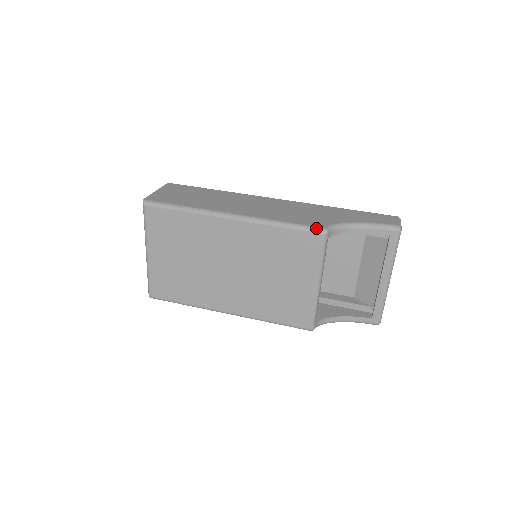
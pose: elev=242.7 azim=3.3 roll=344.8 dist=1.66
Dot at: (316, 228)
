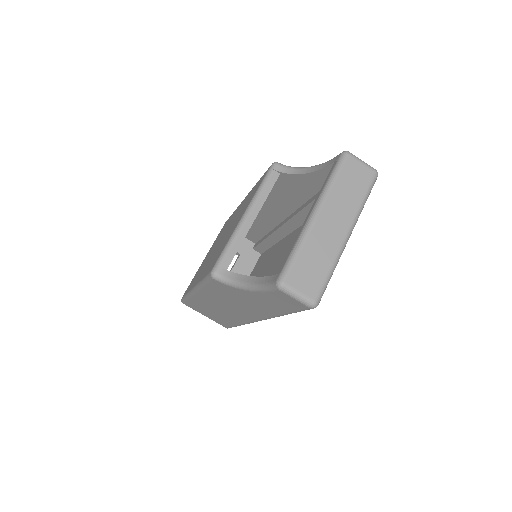
Dot at: occluded
